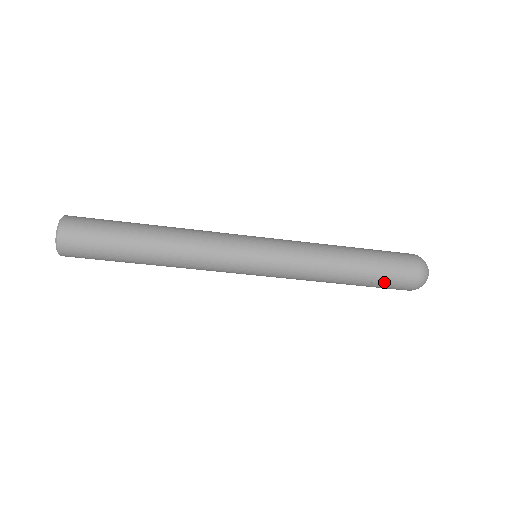
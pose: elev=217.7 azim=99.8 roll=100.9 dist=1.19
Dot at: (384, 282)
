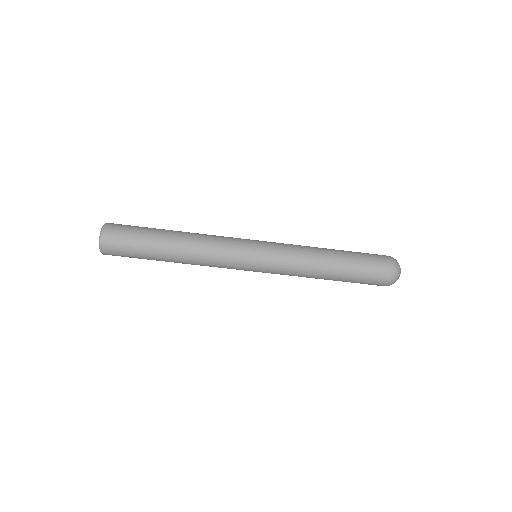
Dot at: (359, 282)
